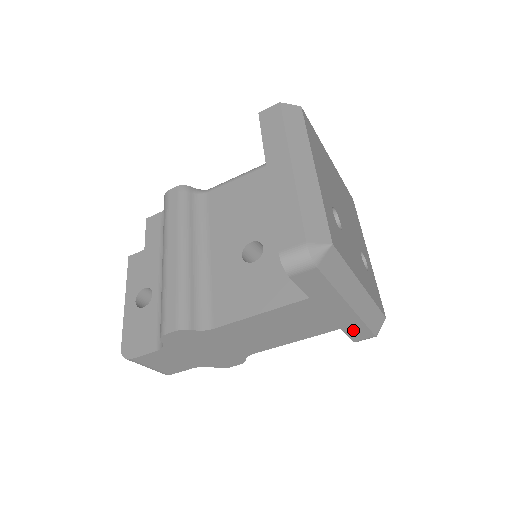
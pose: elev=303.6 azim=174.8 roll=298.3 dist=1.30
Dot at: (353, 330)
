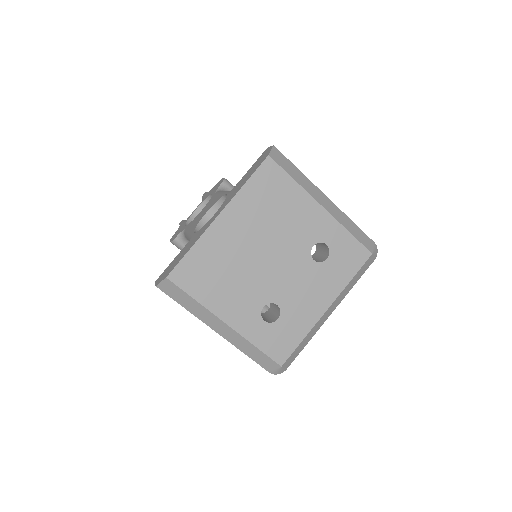
Dot at: occluded
